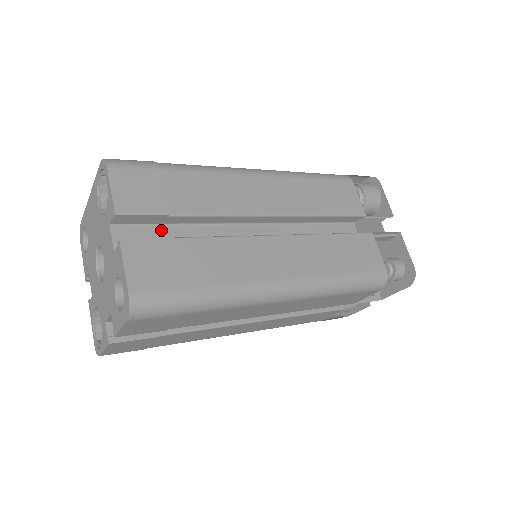
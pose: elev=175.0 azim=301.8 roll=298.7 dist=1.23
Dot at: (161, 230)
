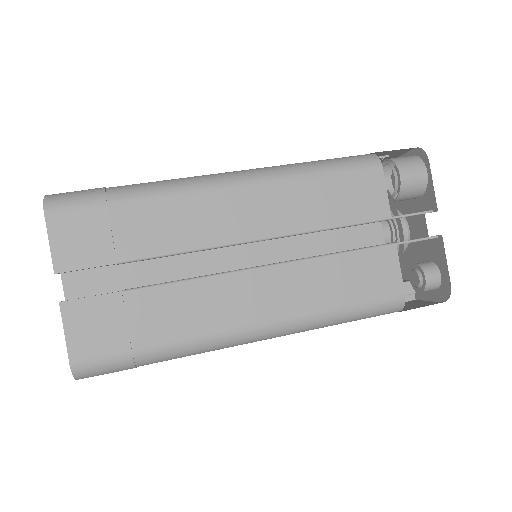
Dot at: (118, 269)
